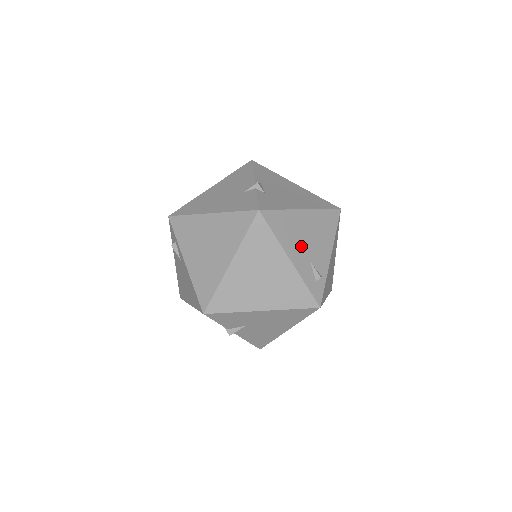
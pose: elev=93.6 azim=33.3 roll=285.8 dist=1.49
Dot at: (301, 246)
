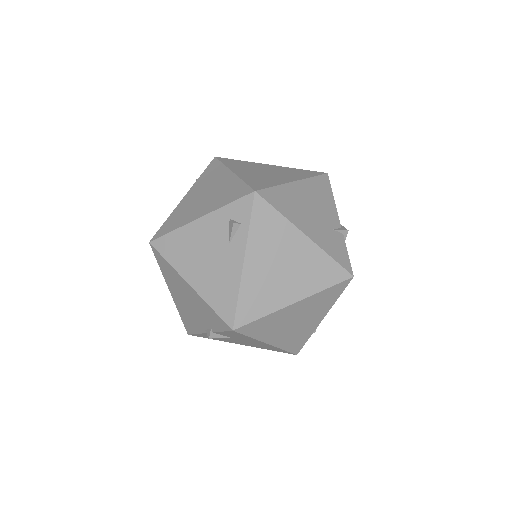
Dot at: occluded
